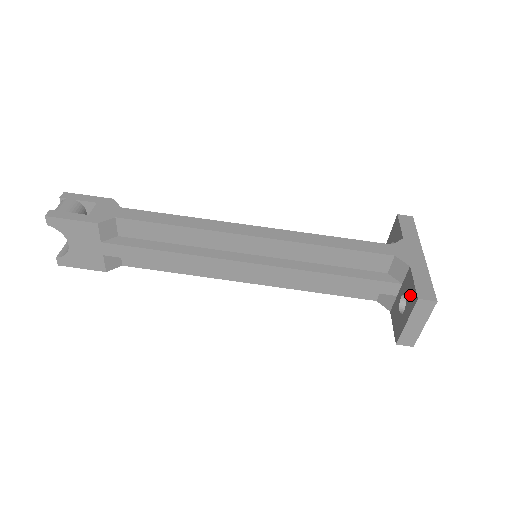
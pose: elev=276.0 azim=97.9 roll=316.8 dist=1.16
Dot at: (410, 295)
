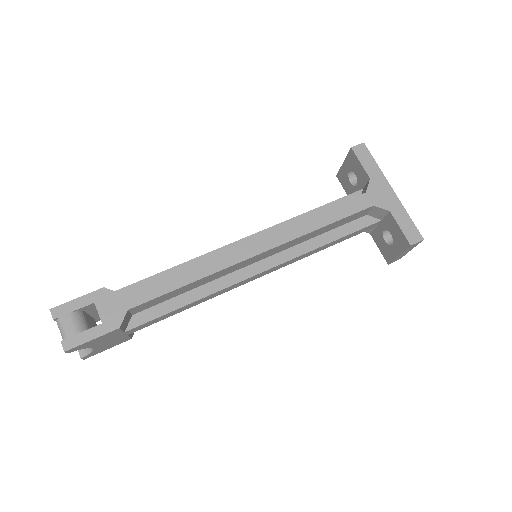
Dot at: (398, 237)
